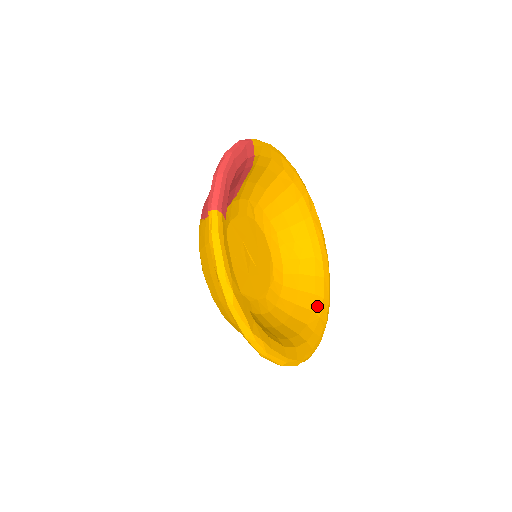
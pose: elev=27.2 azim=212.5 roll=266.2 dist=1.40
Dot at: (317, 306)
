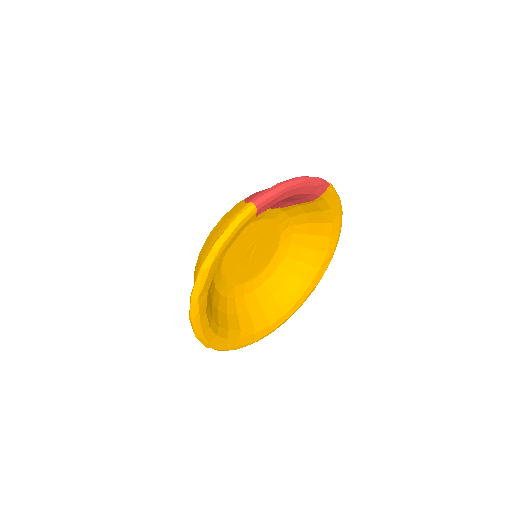
Dot at: (260, 326)
